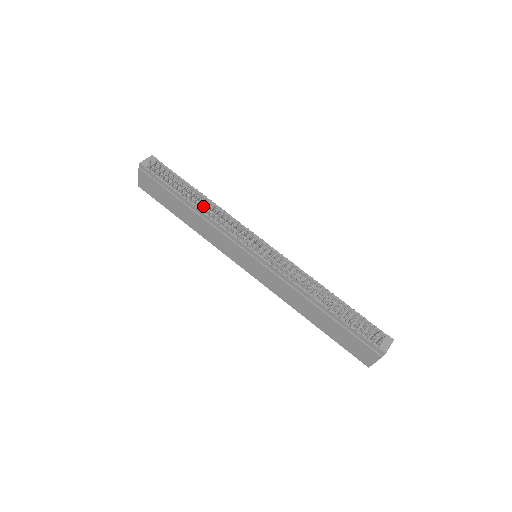
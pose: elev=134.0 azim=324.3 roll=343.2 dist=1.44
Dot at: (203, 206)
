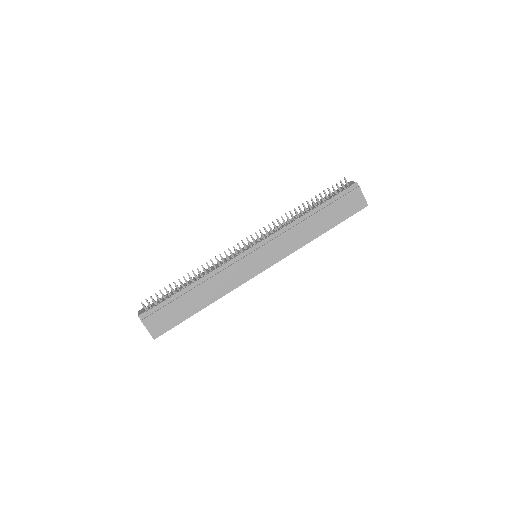
Dot at: (199, 272)
